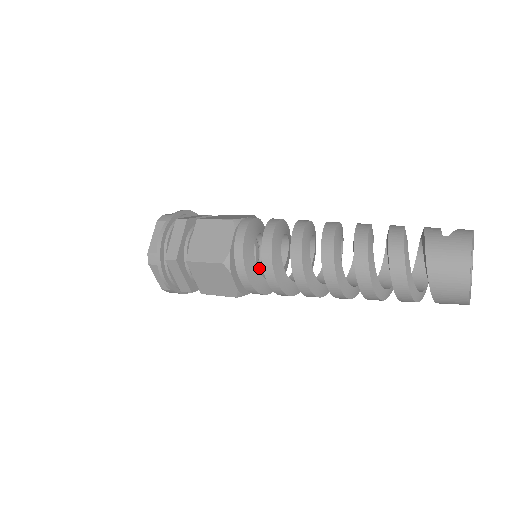
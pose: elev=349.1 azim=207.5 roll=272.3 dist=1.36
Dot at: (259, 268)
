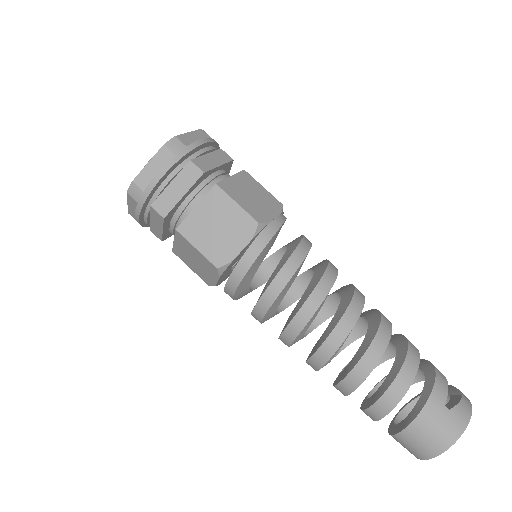
Dot at: occluded
